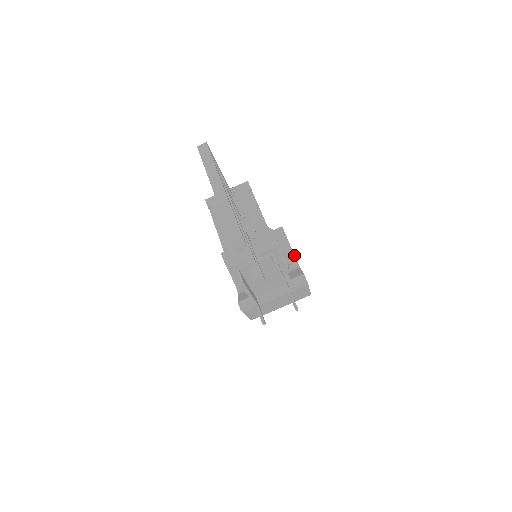
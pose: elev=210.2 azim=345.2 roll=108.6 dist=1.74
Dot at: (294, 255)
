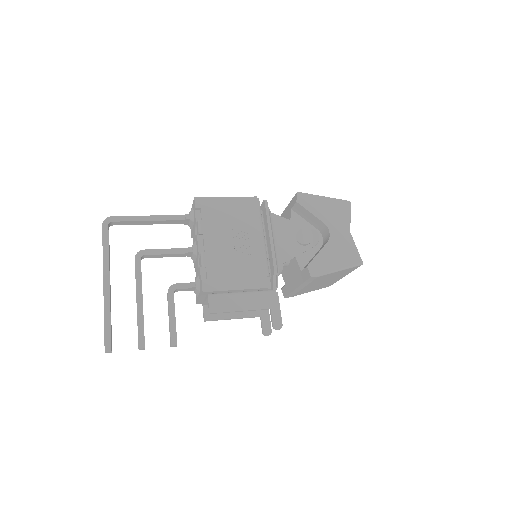
Dot at: (323, 223)
